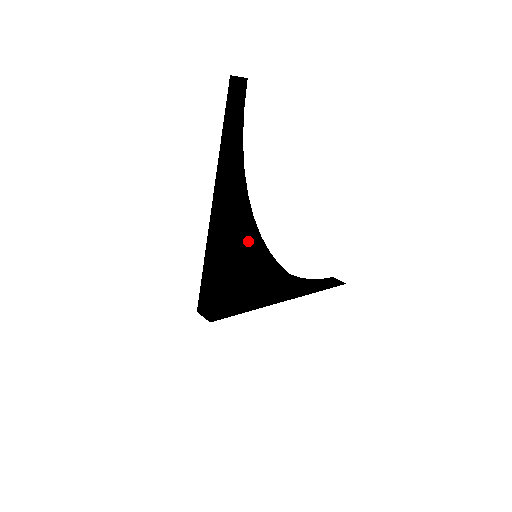
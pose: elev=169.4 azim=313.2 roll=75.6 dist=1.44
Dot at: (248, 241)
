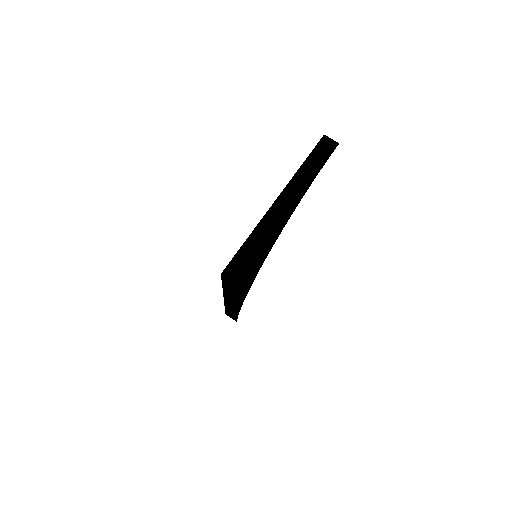
Dot at: (275, 239)
